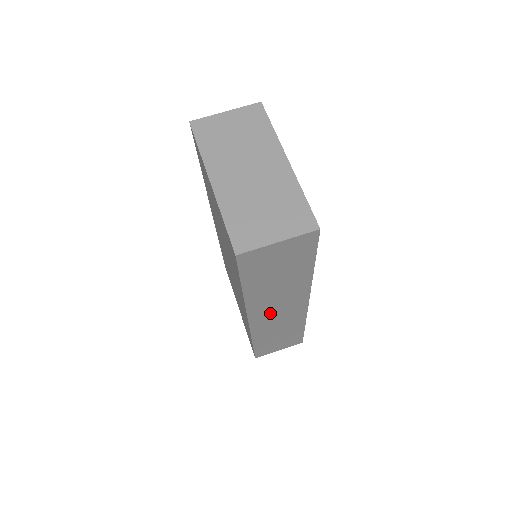
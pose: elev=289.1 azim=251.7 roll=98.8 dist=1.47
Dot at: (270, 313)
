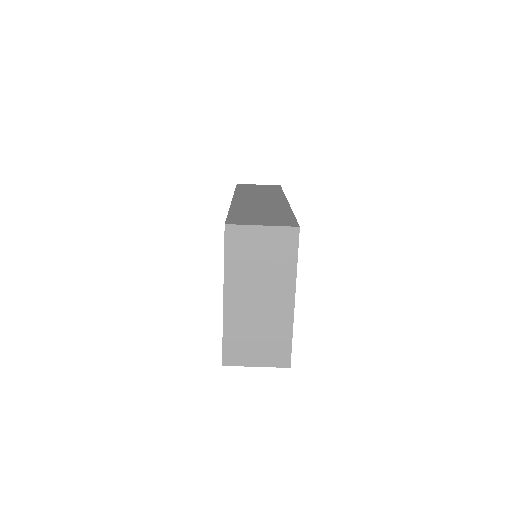
Dot at: occluded
